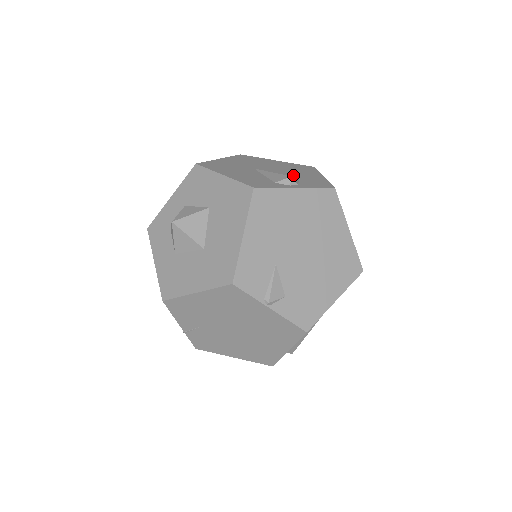
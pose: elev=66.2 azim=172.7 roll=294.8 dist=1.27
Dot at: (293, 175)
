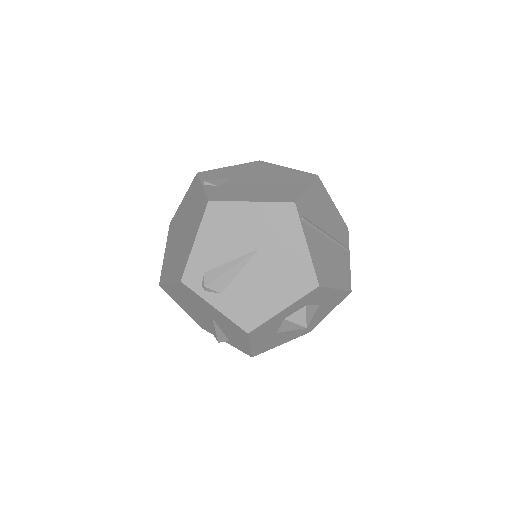
Dot at: occluded
